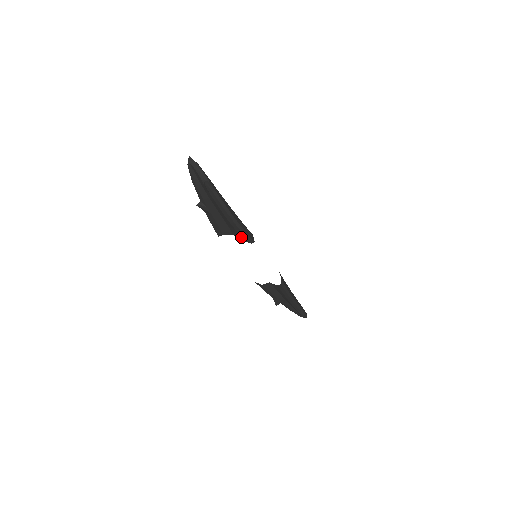
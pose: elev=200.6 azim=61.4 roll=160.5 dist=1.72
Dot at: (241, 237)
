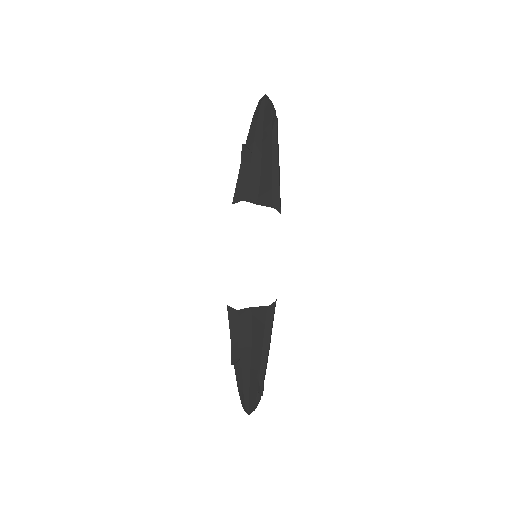
Dot at: (272, 202)
